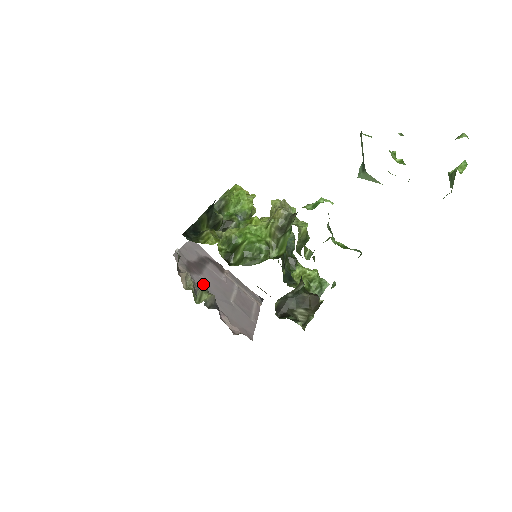
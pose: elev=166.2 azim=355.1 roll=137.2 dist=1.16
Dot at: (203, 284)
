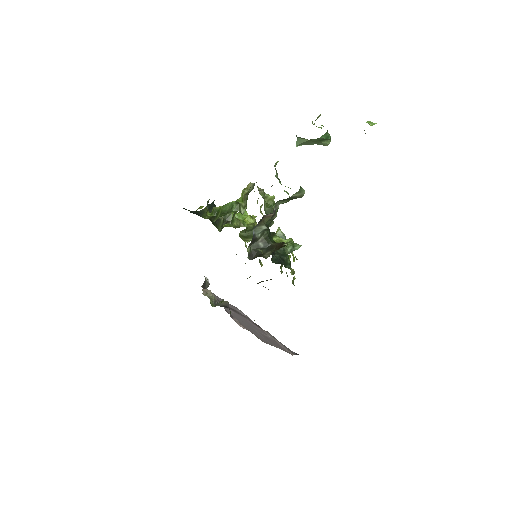
Dot at: occluded
